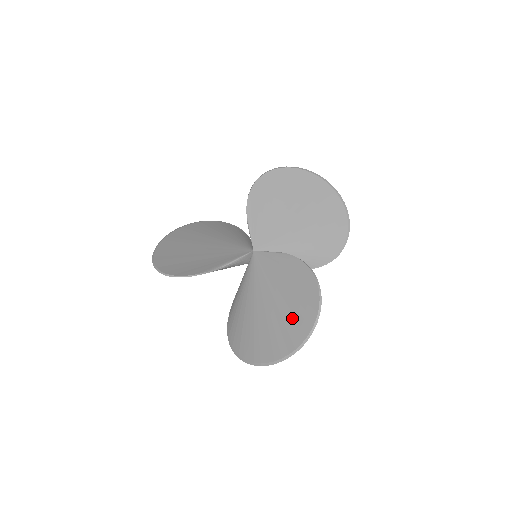
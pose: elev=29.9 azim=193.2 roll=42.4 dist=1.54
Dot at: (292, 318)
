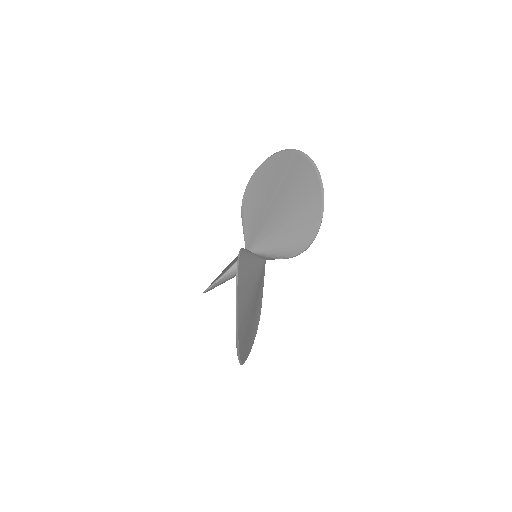
Dot at: occluded
